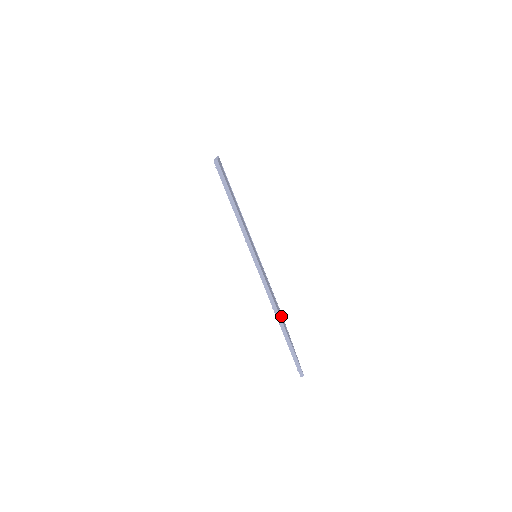
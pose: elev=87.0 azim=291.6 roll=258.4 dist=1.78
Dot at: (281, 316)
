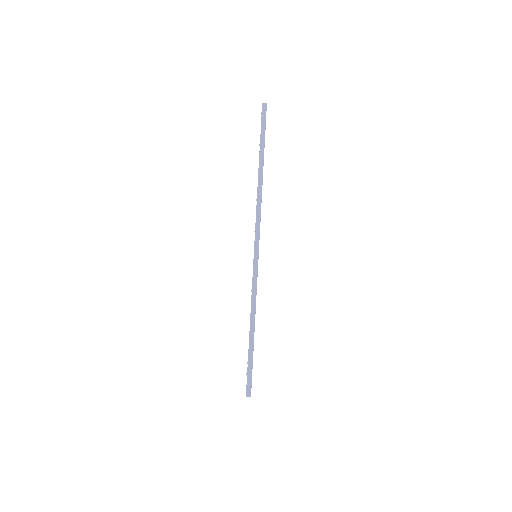
Dot at: occluded
